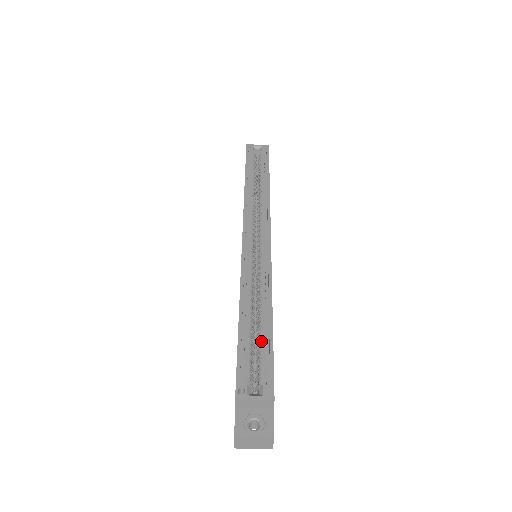
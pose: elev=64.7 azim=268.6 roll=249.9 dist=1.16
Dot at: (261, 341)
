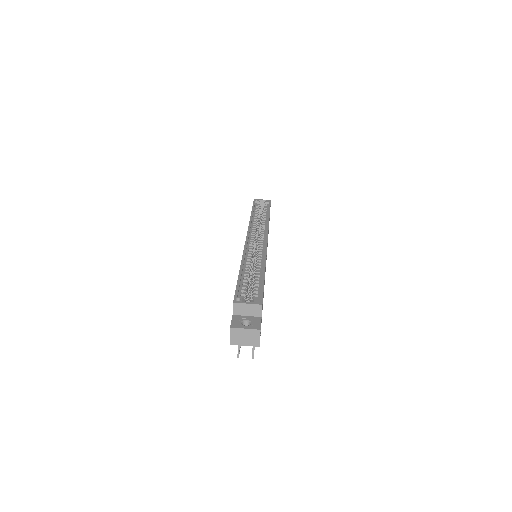
Dot at: (255, 283)
